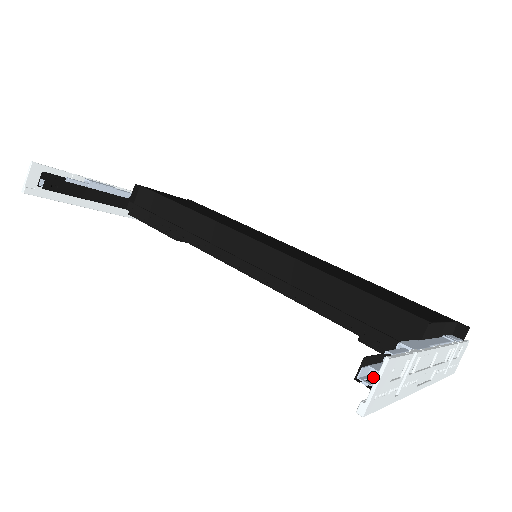
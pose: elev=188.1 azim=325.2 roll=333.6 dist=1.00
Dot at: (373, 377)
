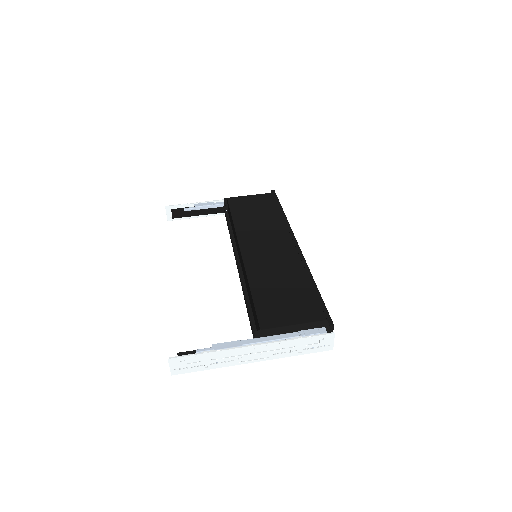
Dot at: occluded
